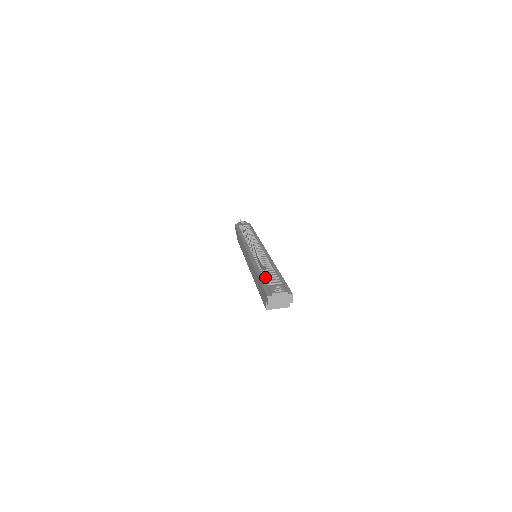
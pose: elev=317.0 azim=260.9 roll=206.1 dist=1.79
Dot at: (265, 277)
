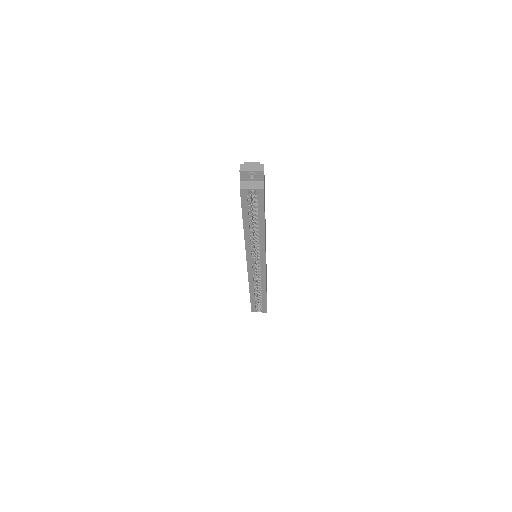
Dot at: occluded
